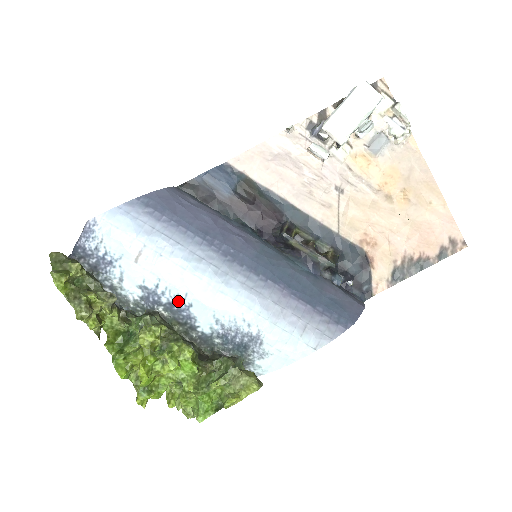
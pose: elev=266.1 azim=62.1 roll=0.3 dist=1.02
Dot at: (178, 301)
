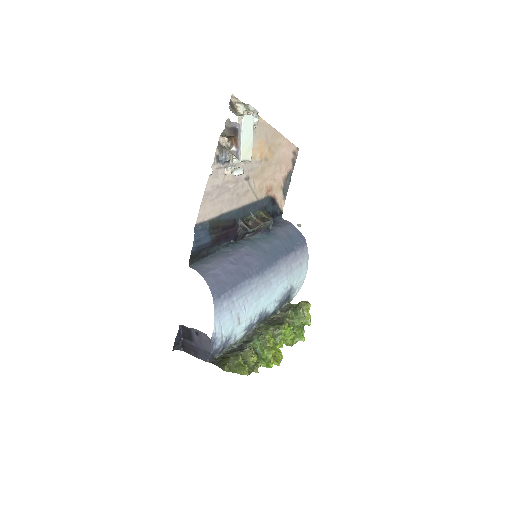
Dot at: (261, 315)
